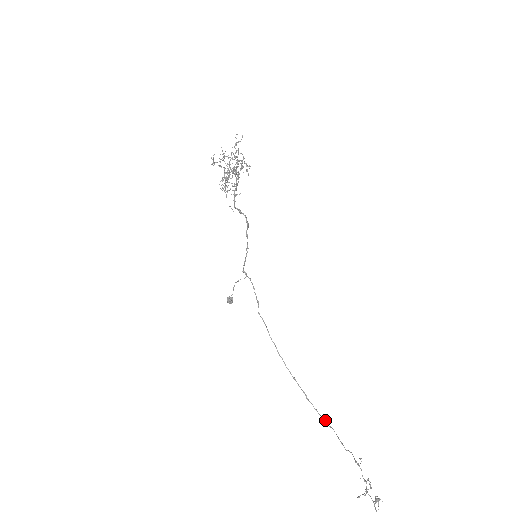
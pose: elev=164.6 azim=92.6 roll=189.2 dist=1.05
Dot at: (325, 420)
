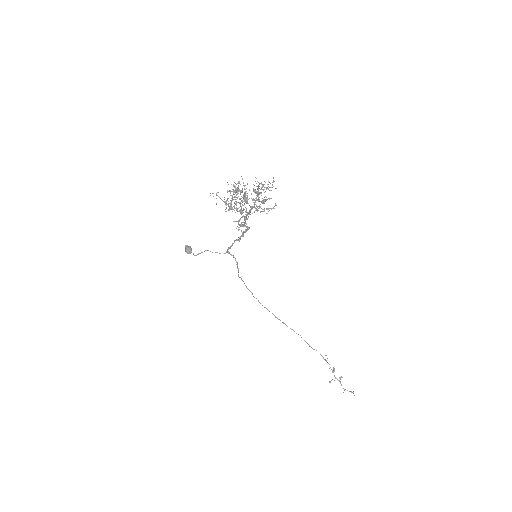
Dot at: (292, 329)
